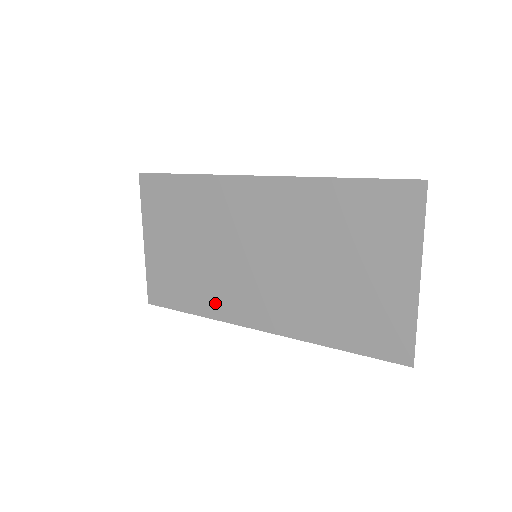
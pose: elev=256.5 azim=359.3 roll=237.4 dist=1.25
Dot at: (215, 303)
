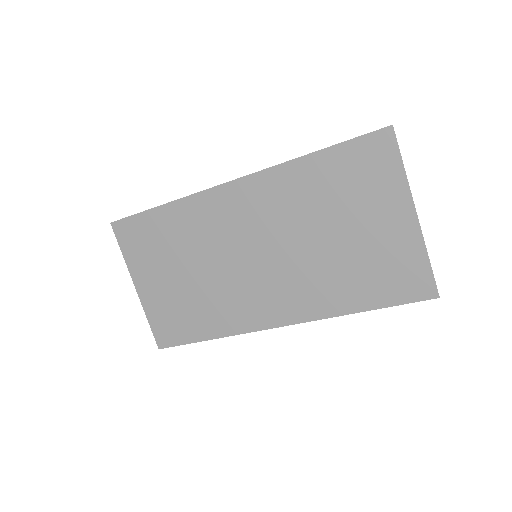
Dot at: (229, 319)
